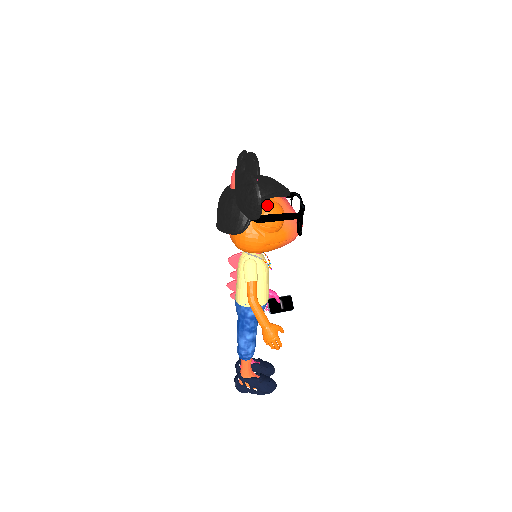
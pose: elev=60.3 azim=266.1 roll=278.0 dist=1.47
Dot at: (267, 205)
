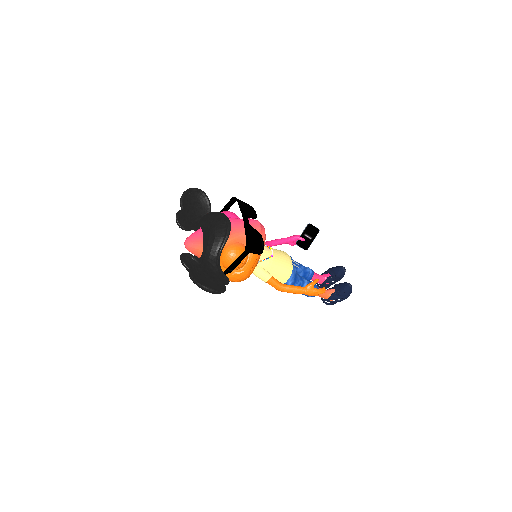
Dot at: (224, 258)
